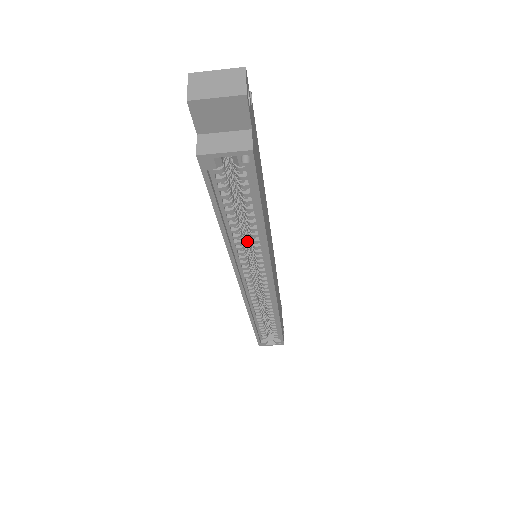
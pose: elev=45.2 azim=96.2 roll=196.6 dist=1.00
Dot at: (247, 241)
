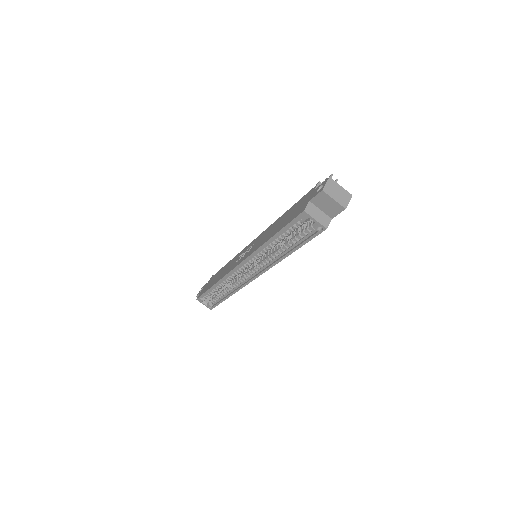
Dot at: occluded
